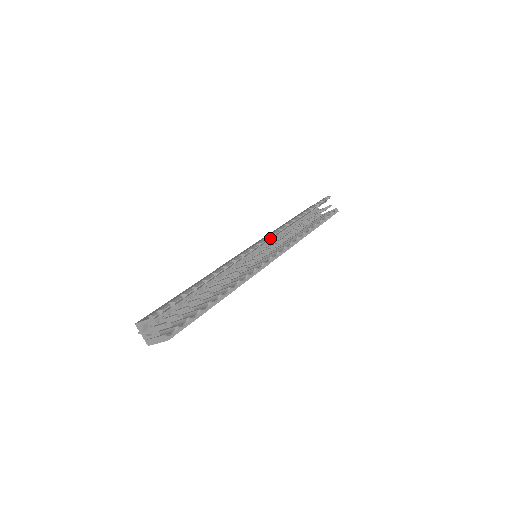
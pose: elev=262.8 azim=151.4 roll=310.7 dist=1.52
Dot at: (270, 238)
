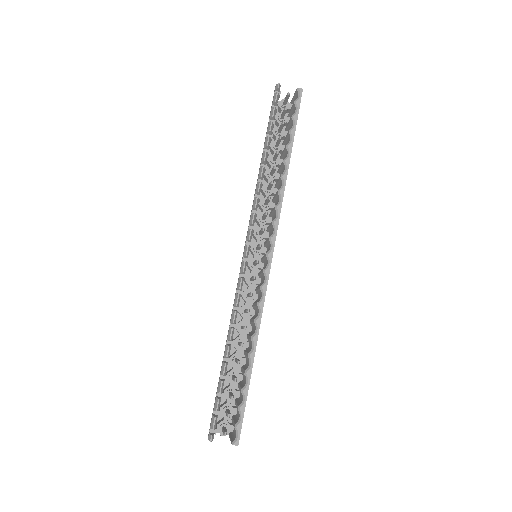
Dot at: (250, 235)
